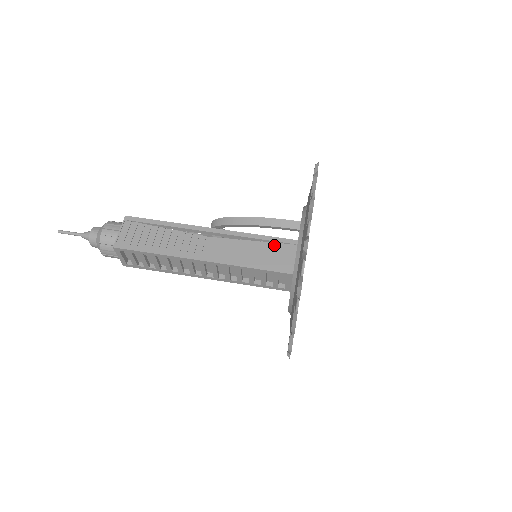
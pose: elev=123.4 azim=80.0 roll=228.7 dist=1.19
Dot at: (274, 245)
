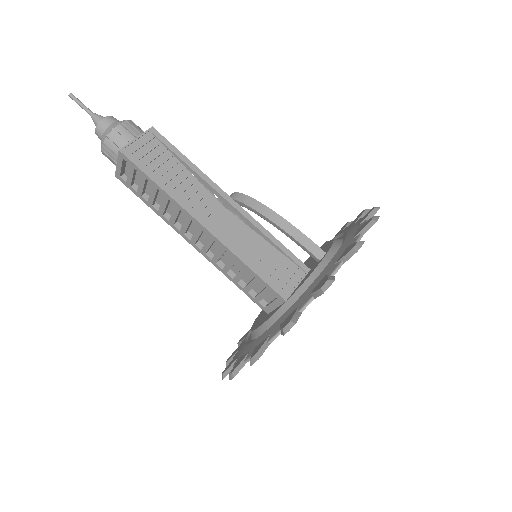
Dot at: (284, 258)
